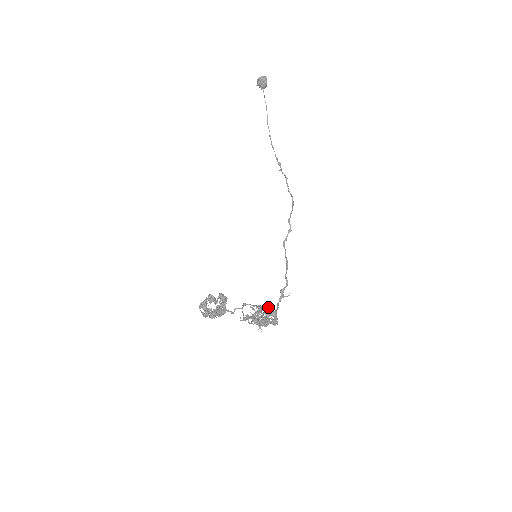
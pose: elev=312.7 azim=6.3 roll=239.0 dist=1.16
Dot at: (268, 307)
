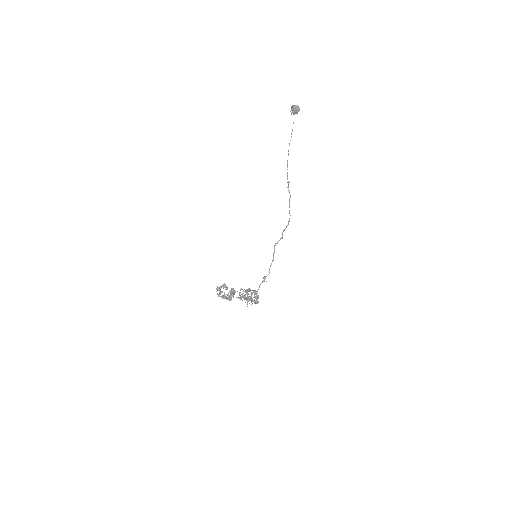
Dot at: (255, 292)
